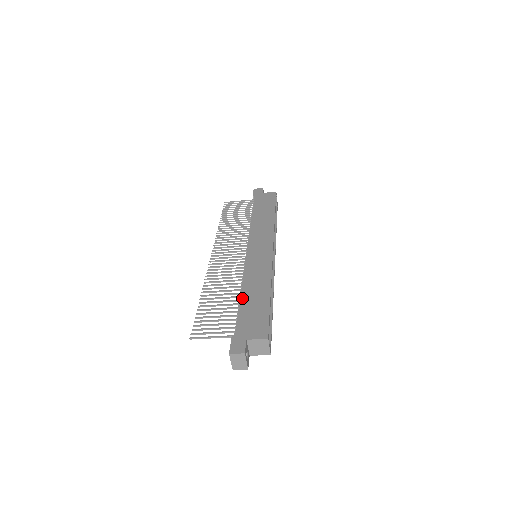
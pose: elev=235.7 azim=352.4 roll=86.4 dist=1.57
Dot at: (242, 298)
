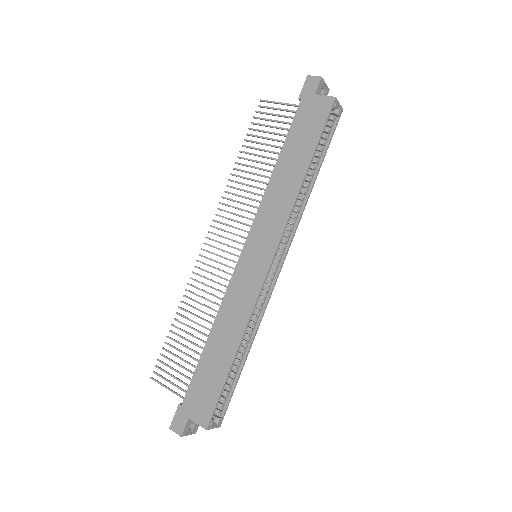
Dot at: (206, 348)
